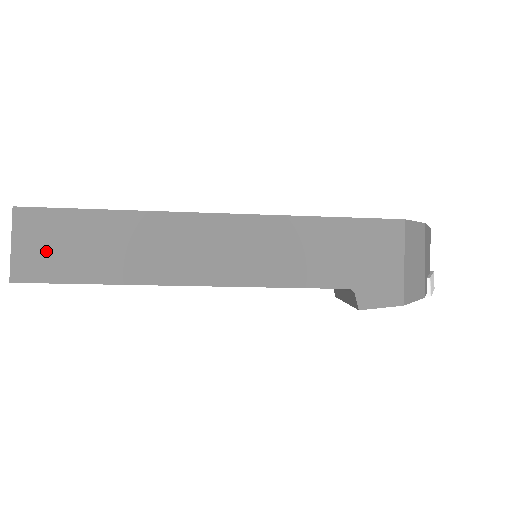
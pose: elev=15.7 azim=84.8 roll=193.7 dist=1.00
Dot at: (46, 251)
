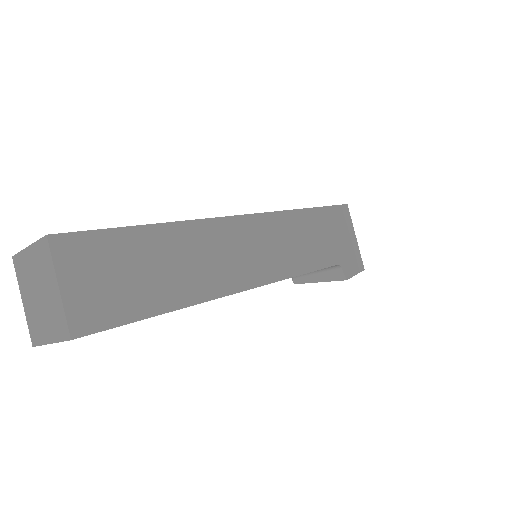
Dot at: (105, 286)
